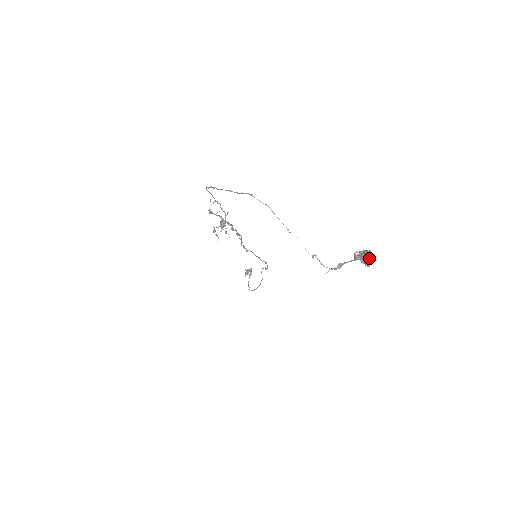
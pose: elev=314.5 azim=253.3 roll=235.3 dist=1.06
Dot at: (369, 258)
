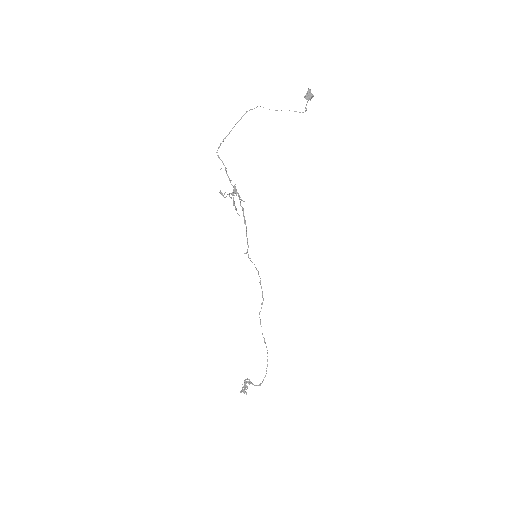
Dot at: (310, 92)
